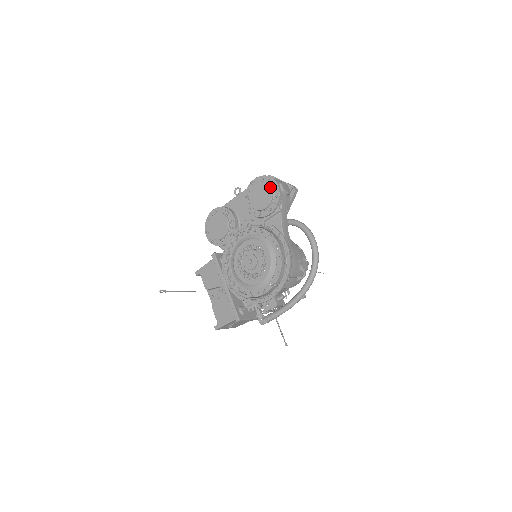
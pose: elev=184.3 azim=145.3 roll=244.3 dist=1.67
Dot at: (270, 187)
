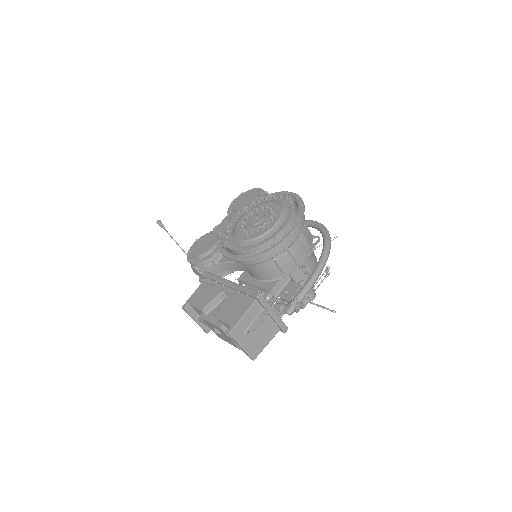
Dot at: (252, 191)
